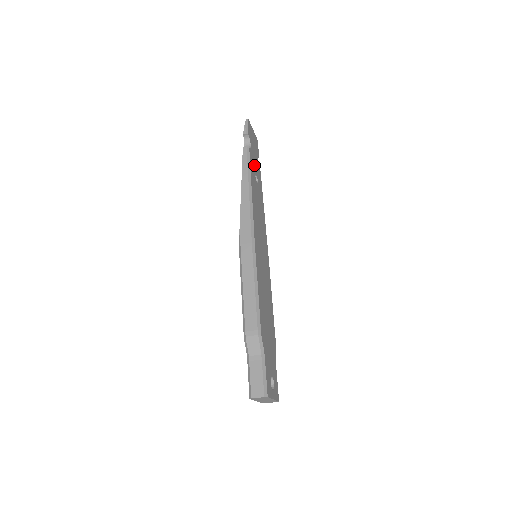
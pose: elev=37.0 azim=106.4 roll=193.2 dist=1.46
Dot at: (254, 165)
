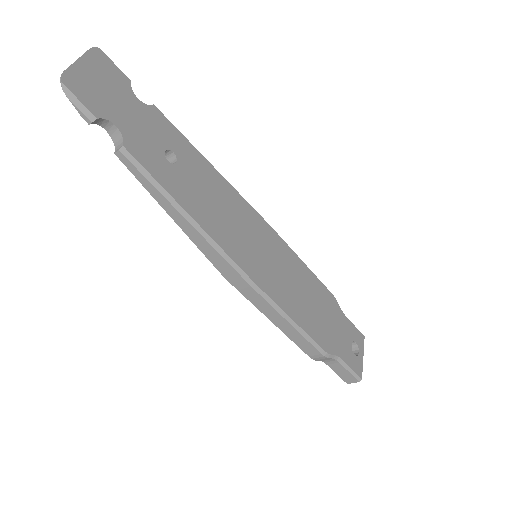
Dot at: (149, 143)
